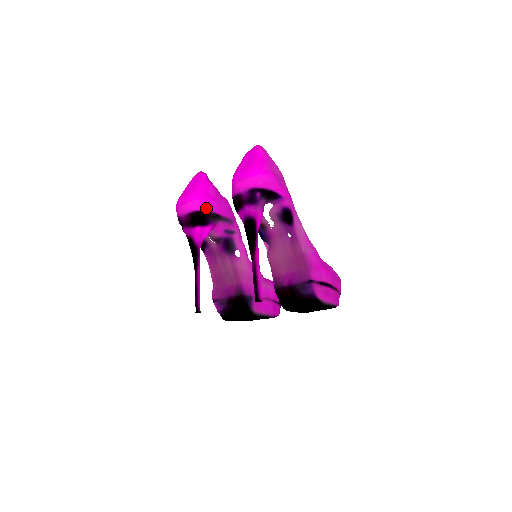
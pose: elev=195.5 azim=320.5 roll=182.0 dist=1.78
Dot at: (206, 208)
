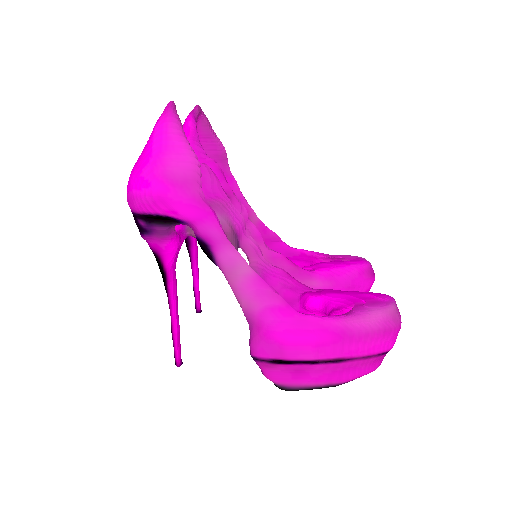
Dot at: occluded
